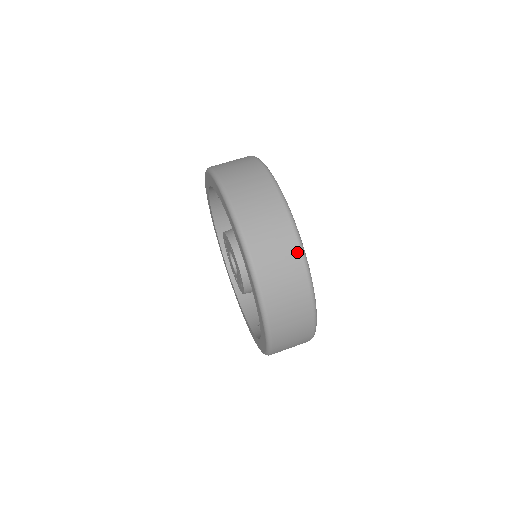
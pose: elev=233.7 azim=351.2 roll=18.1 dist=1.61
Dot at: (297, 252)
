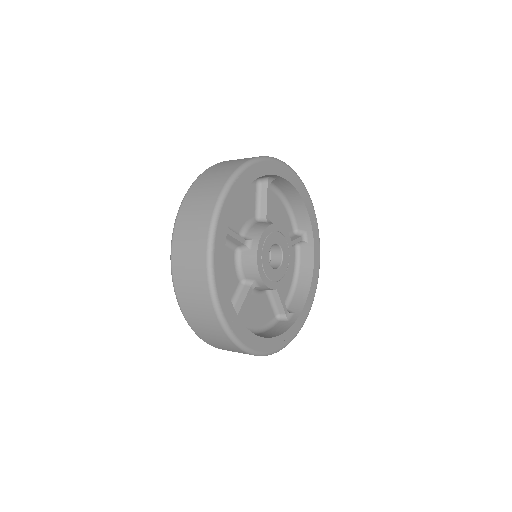
Dot at: (207, 296)
